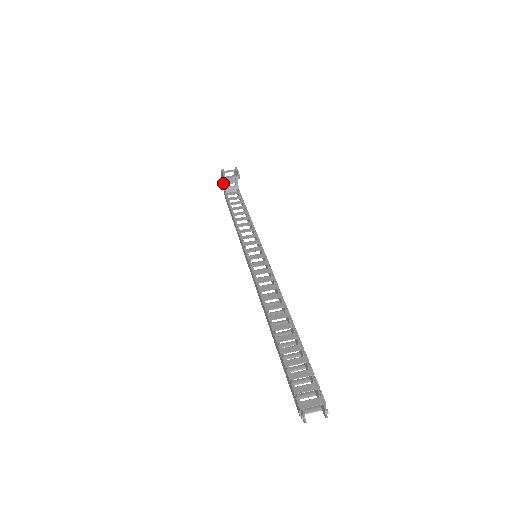
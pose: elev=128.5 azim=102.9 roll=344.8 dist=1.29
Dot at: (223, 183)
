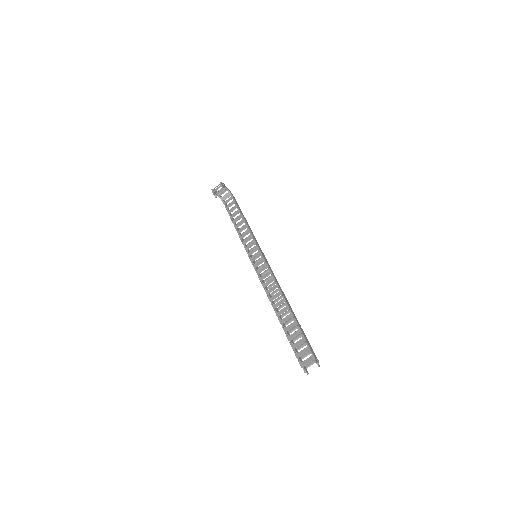
Dot at: (218, 196)
